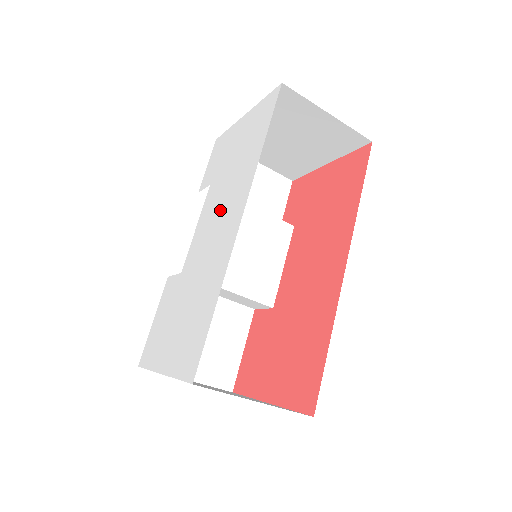
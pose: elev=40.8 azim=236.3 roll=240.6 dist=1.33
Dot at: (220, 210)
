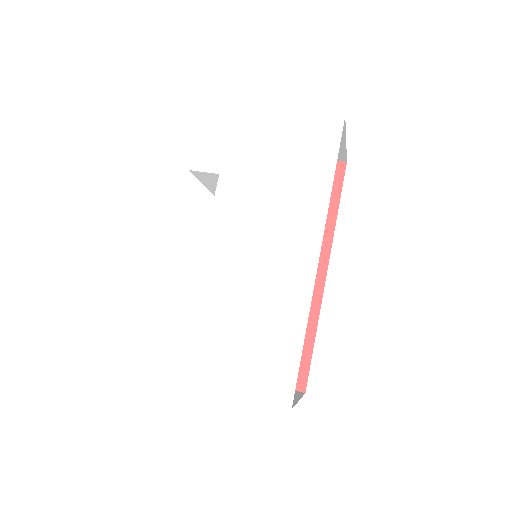
Dot at: (265, 226)
